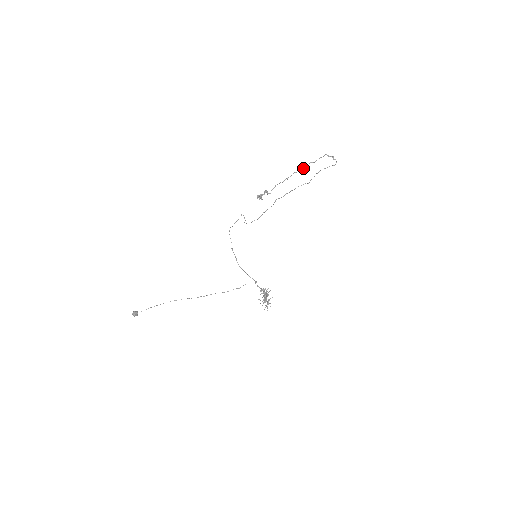
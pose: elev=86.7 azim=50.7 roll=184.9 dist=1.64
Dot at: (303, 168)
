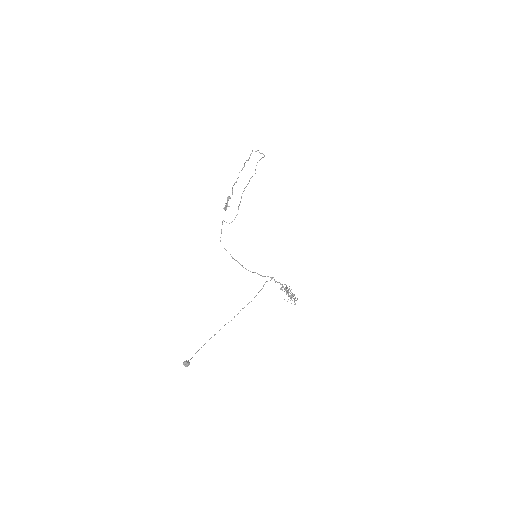
Dot at: occluded
